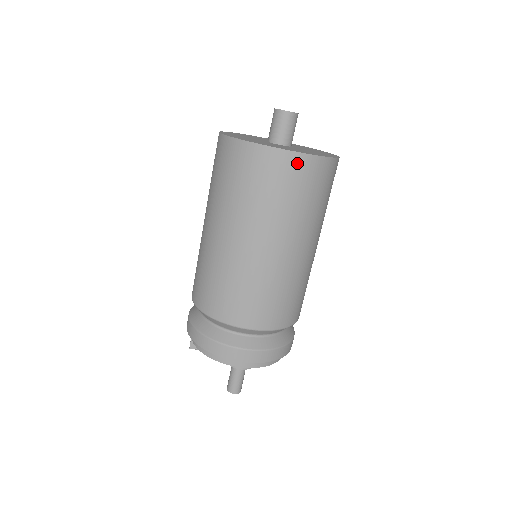
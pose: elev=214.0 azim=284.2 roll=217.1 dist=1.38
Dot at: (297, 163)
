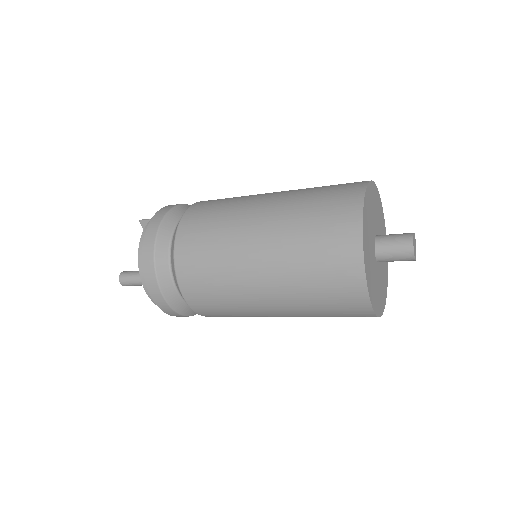
Dot at: (358, 296)
